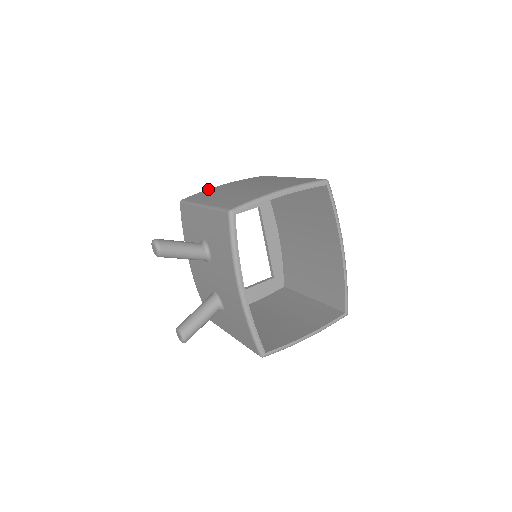
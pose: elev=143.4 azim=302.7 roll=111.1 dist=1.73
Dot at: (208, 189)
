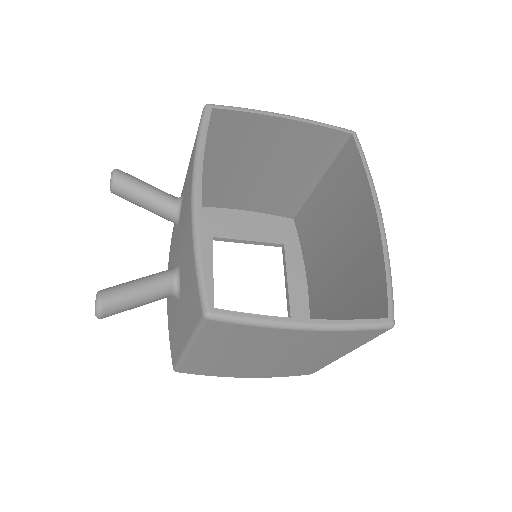
Dot at: occluded
